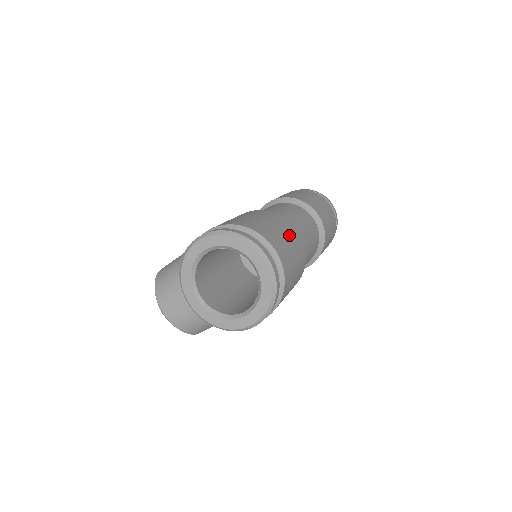
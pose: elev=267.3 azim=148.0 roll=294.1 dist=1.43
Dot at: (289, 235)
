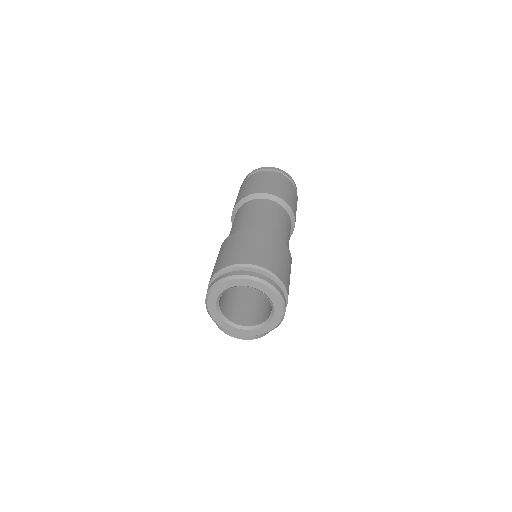
Dot at: (255, 240)
